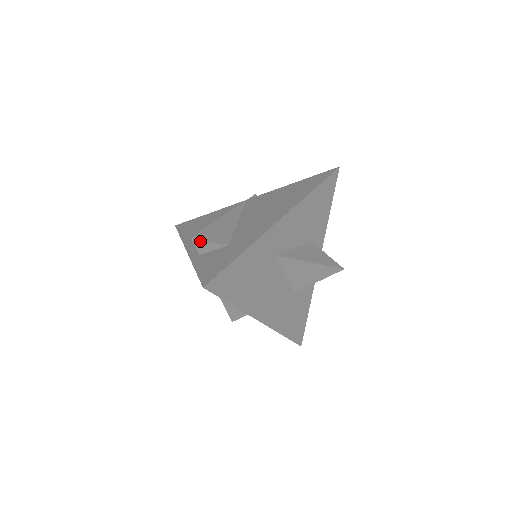
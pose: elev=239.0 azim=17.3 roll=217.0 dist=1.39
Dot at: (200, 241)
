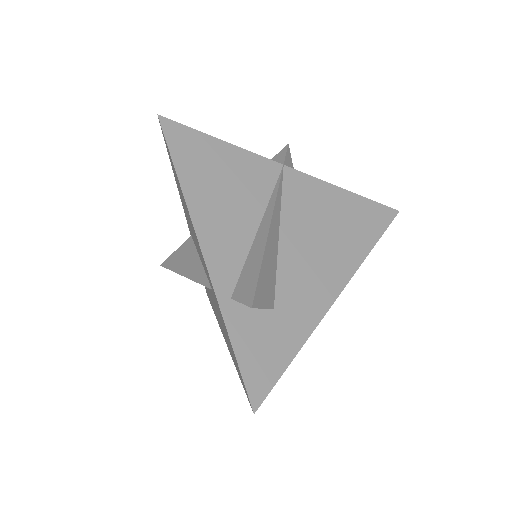
Dot at: (255, 307)
